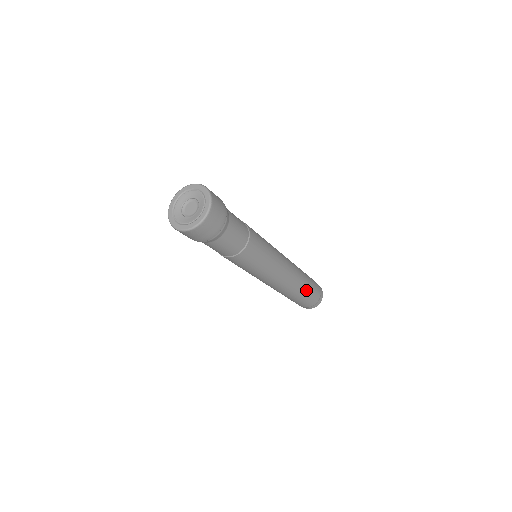
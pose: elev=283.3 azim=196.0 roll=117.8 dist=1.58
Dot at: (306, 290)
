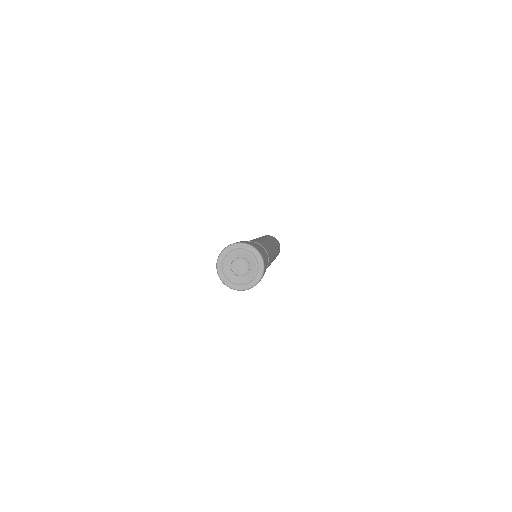
Dot at: occluded
